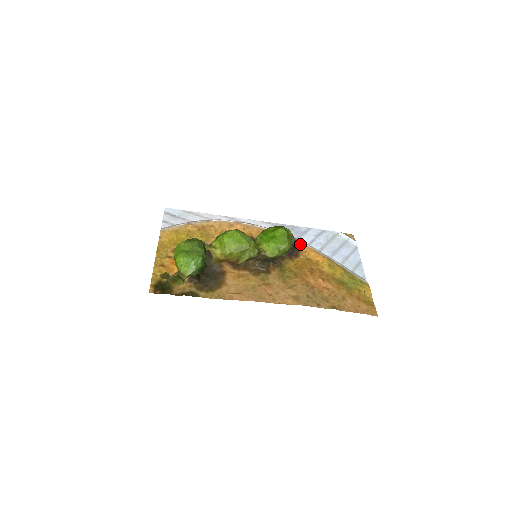
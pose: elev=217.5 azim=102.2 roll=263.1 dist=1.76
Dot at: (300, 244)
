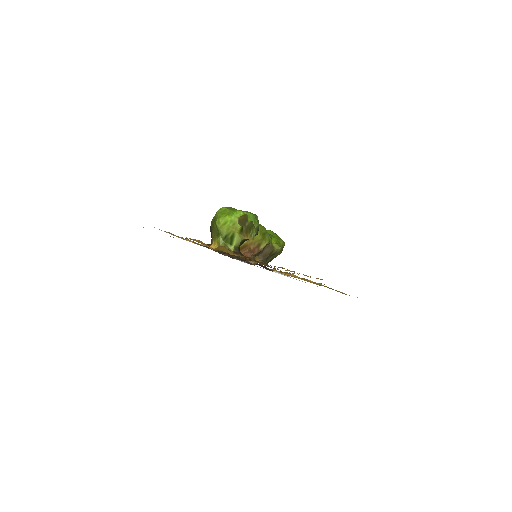
Dot at: occluded
